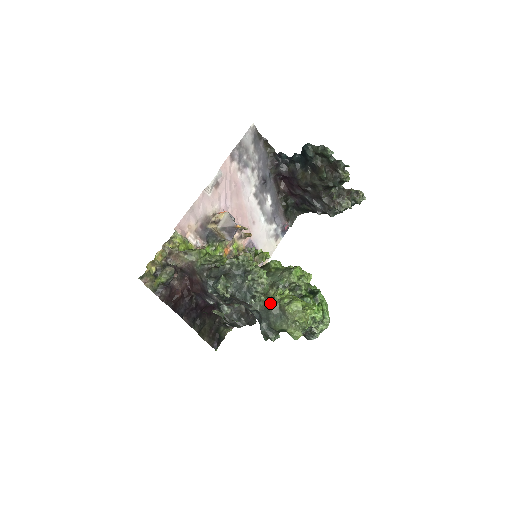
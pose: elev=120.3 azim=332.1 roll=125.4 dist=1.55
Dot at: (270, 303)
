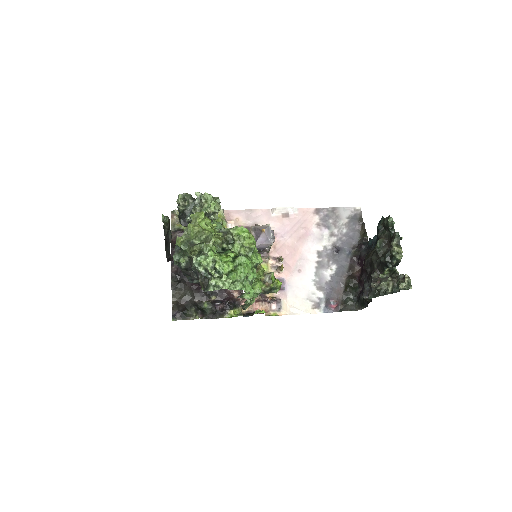
Dot at: occluded
